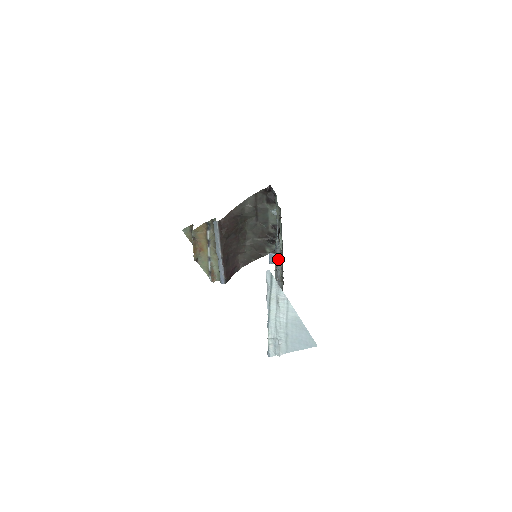
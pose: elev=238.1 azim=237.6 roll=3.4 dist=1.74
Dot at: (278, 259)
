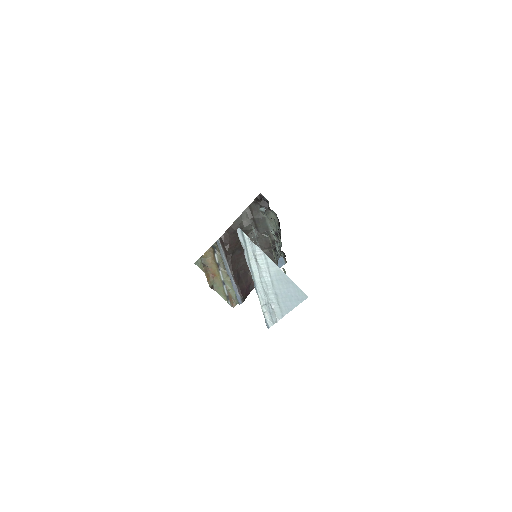
Dot at: occluded
